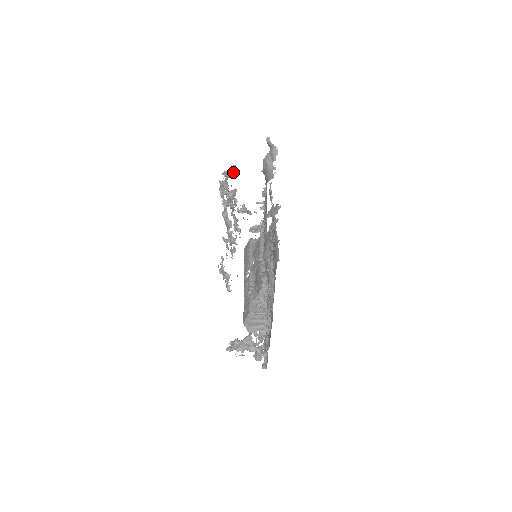
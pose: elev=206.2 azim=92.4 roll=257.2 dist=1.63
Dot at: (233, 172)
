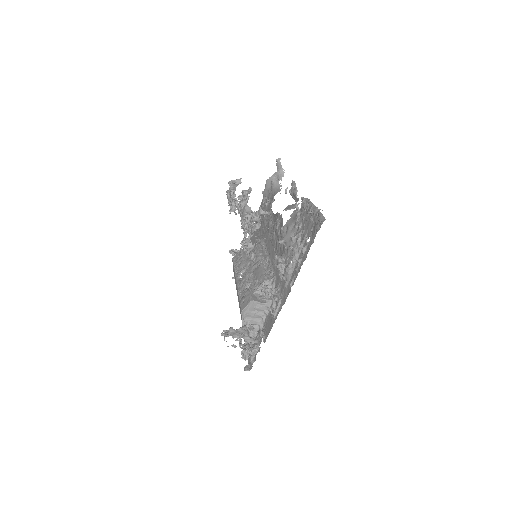
Dot at: (238, 183)
